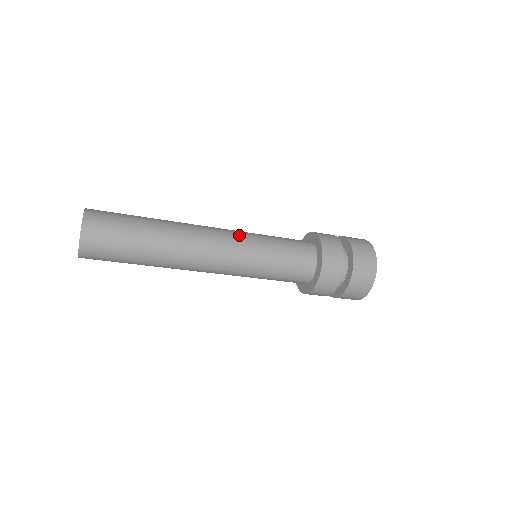
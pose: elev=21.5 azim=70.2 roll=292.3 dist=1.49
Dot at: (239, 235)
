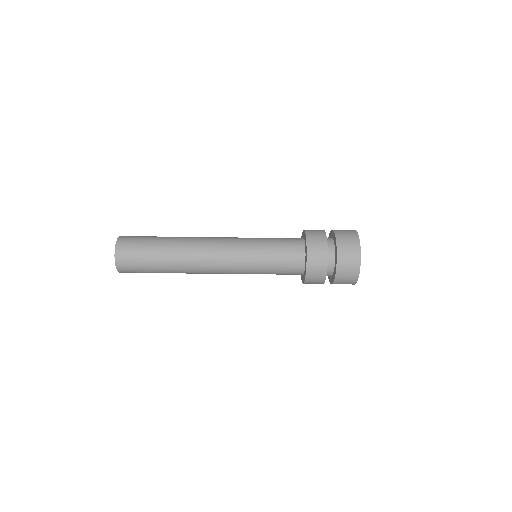
Dot at: occluded
